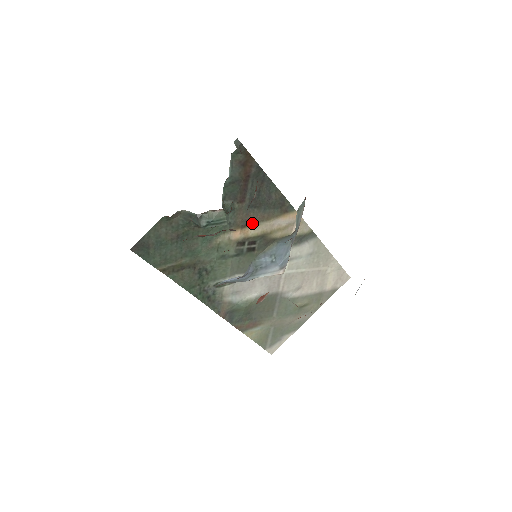
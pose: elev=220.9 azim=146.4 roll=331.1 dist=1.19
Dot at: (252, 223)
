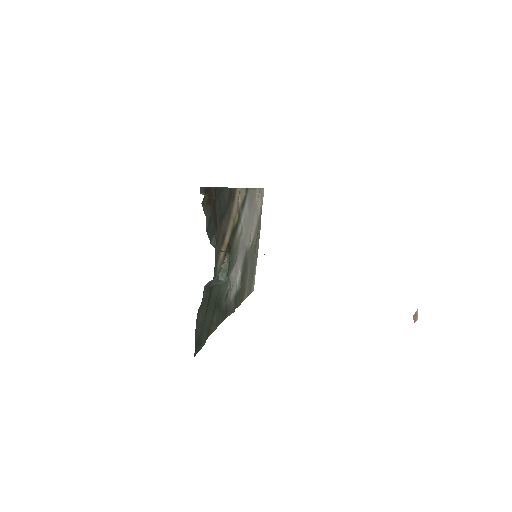
Dot at: (225, 232)
